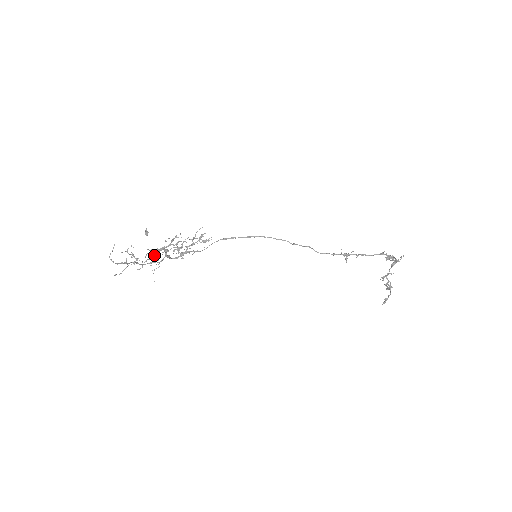
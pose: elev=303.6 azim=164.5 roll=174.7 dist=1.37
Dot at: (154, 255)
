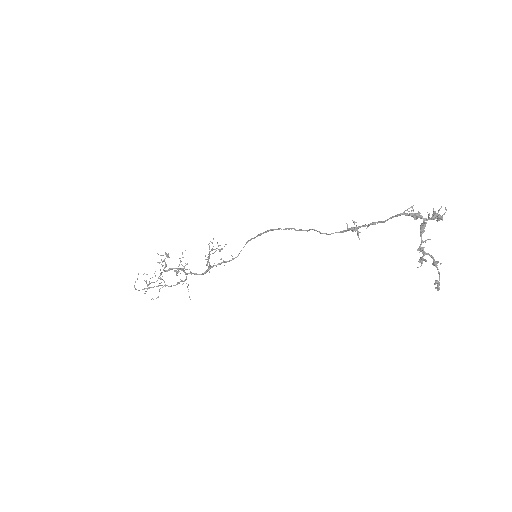
Dot at: (158, 277)
